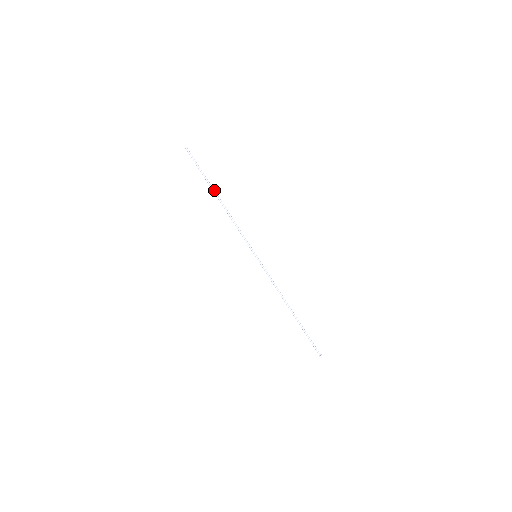
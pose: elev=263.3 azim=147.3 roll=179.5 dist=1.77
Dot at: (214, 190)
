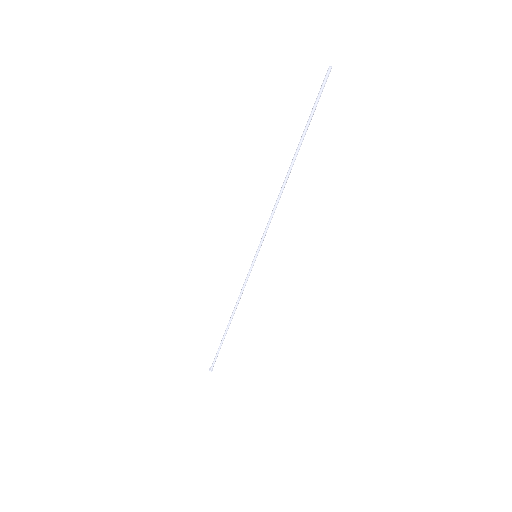
Dot at: (297, 154)
